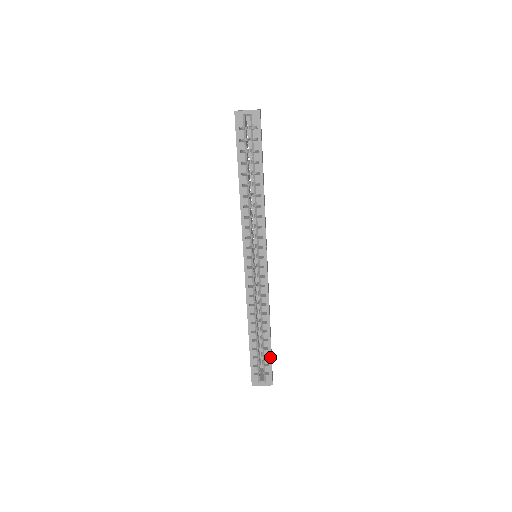
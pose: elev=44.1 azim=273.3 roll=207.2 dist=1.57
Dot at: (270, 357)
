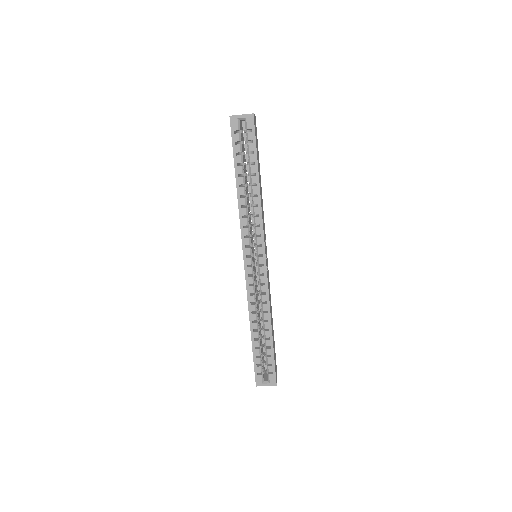
Dot at: (273, 356)
